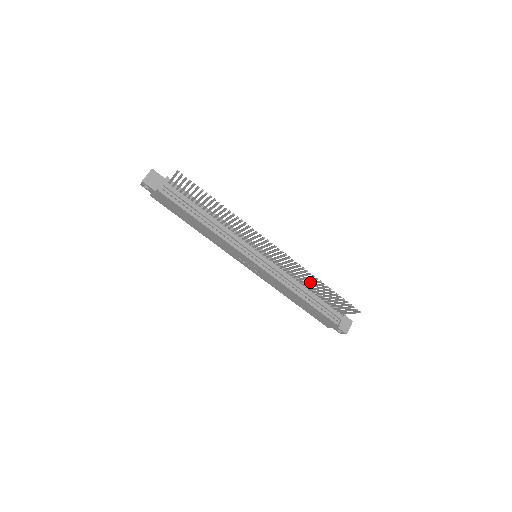
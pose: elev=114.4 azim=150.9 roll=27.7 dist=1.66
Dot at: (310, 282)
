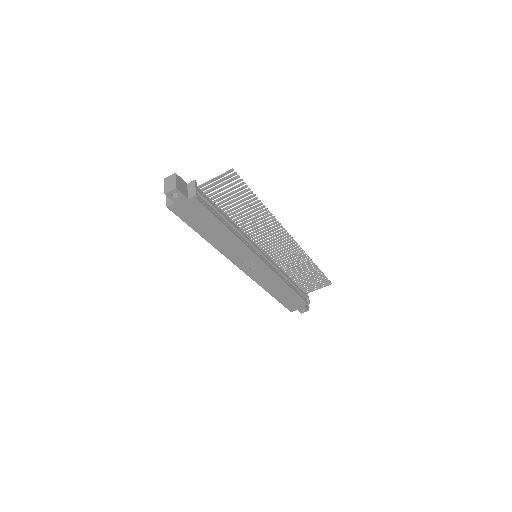
Dot at: (298, 269)
